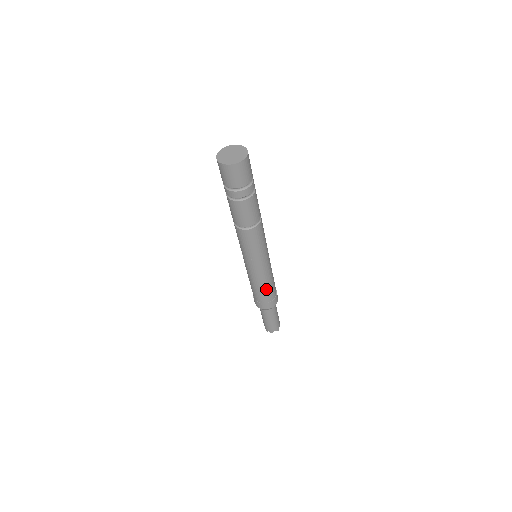
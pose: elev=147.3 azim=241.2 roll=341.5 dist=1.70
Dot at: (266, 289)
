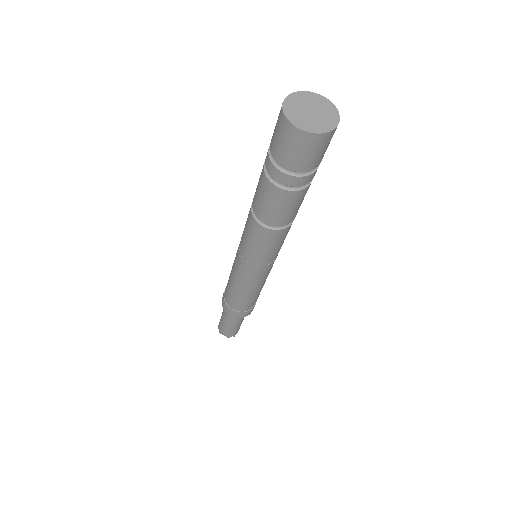
Dot at: occluded
